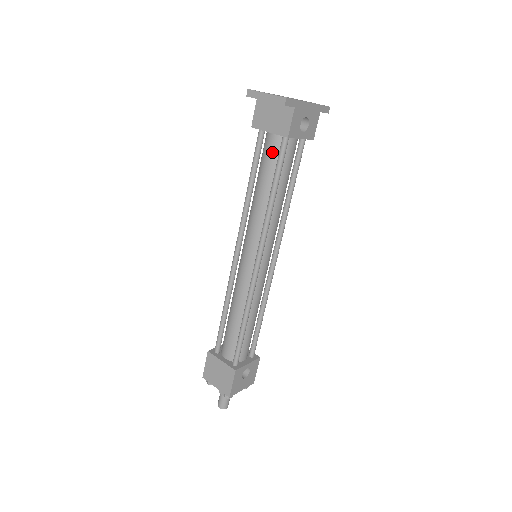
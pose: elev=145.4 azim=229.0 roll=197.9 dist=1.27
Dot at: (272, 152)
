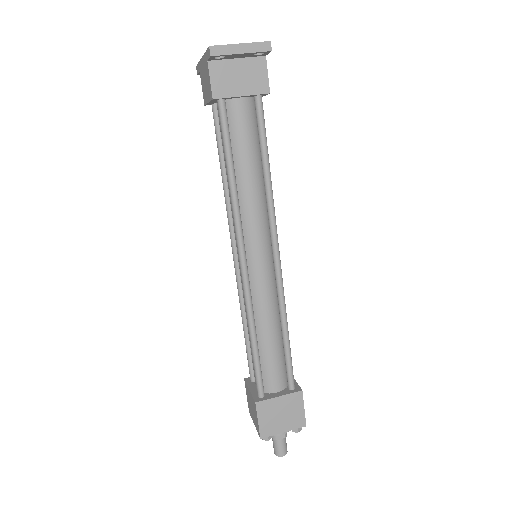
Dot at: (247, 121)
